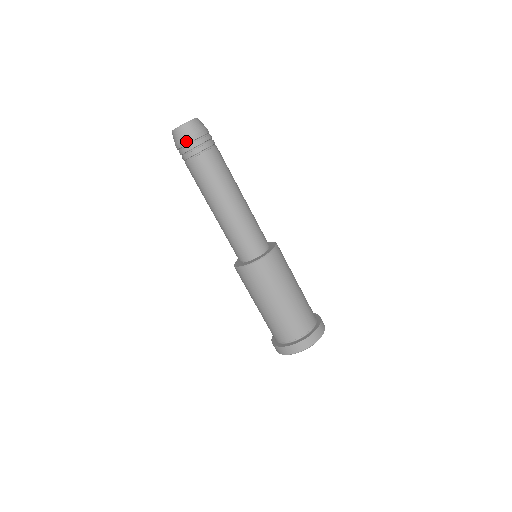
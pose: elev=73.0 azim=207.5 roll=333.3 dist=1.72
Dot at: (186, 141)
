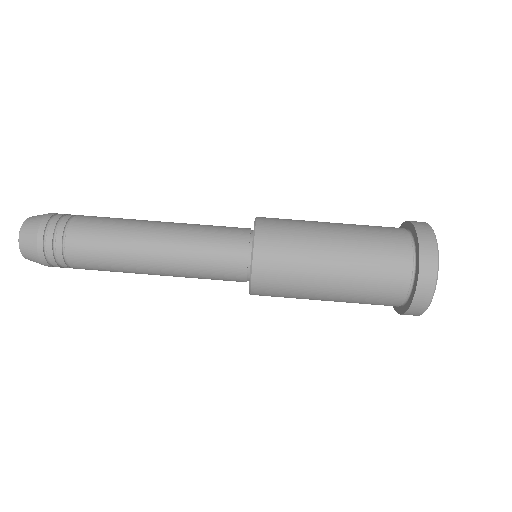
Dot at: (38, 242)
